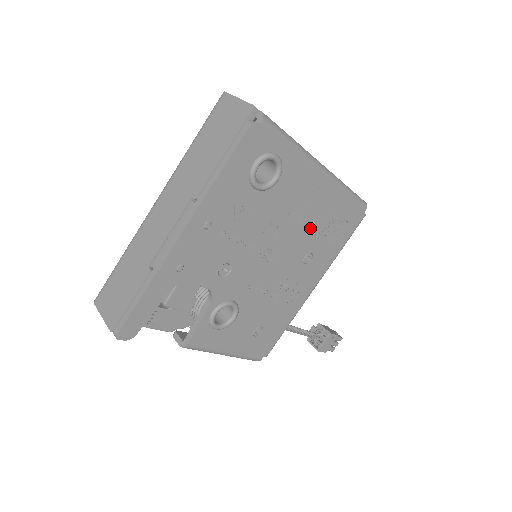
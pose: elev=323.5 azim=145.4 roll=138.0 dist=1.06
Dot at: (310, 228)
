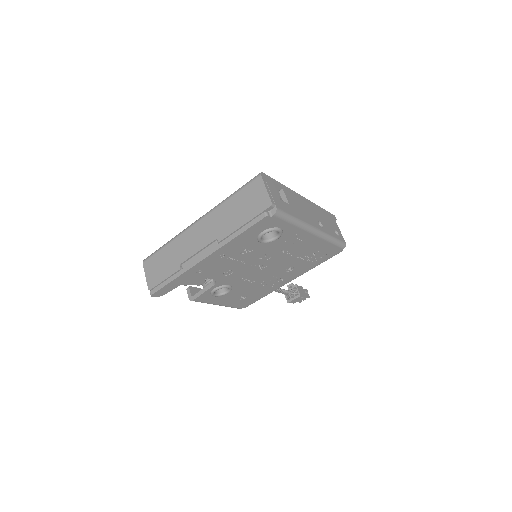
Dot at: (296, 257)
